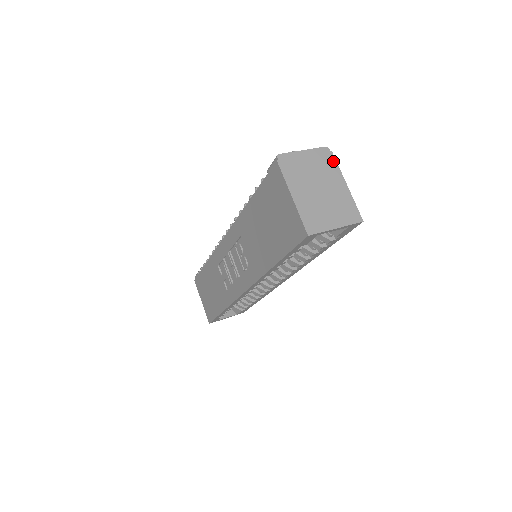
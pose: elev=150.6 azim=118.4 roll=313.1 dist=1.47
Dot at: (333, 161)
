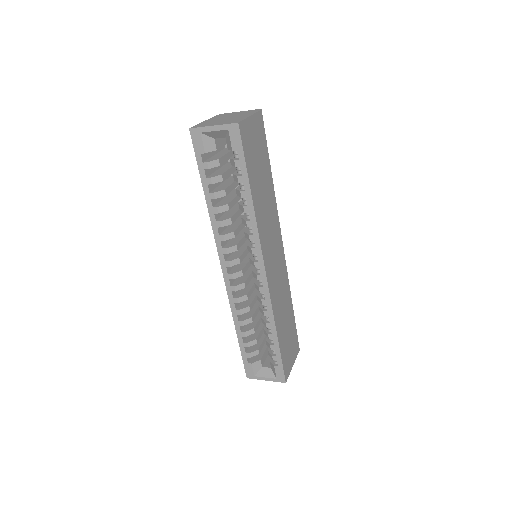
Dot at: (256, 111)
